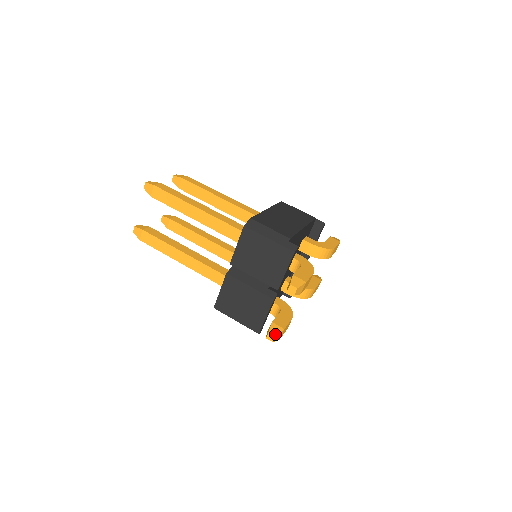
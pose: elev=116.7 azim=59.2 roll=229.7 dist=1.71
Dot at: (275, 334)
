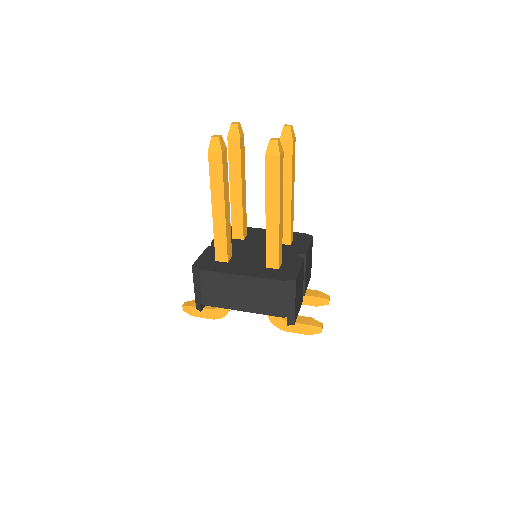
Dot at: occluded
